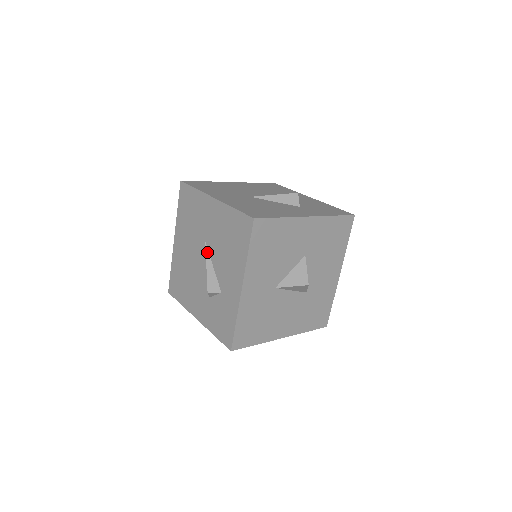
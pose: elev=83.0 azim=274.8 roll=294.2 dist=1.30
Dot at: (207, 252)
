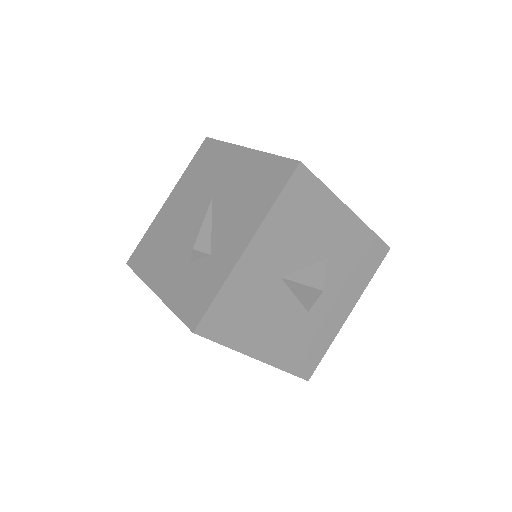
Dot at: (210, 208)
